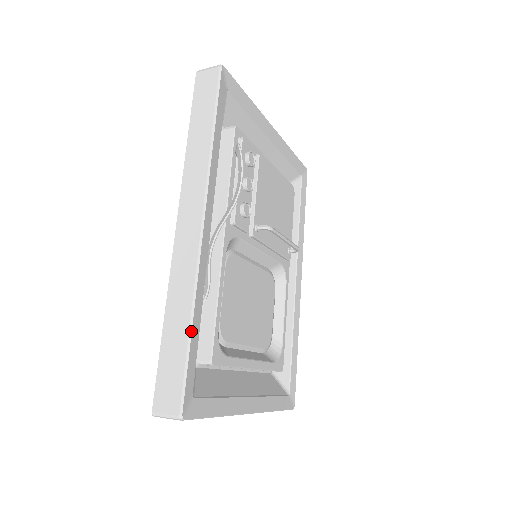
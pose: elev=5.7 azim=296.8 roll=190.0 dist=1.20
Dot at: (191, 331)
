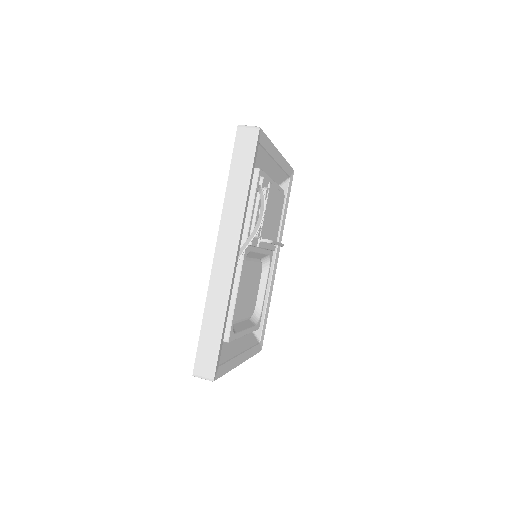
Dot at: (223, 328)
